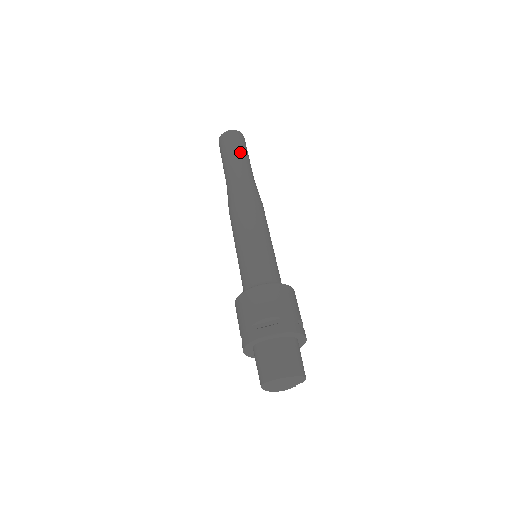
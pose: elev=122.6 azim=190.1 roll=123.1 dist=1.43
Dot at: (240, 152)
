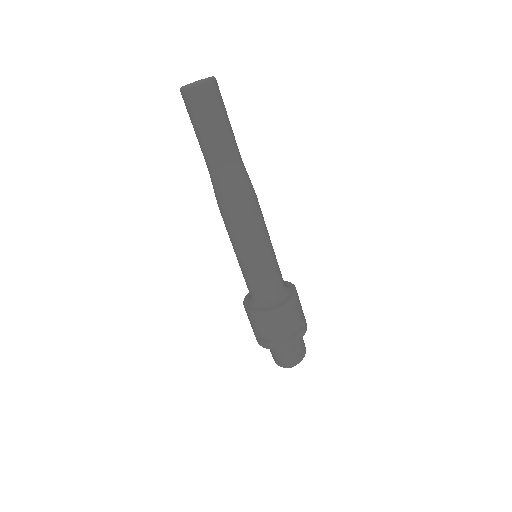
Dot at: (229, 123)
